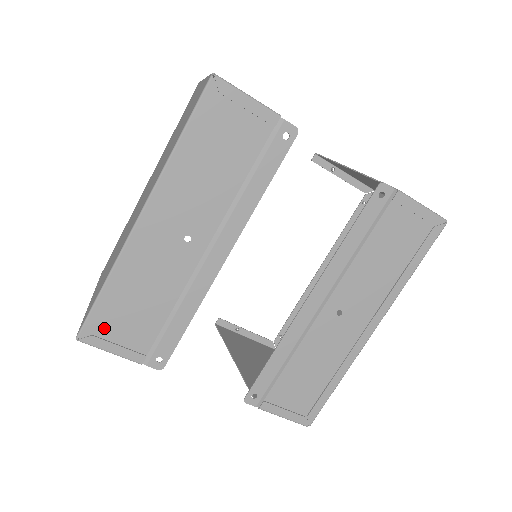
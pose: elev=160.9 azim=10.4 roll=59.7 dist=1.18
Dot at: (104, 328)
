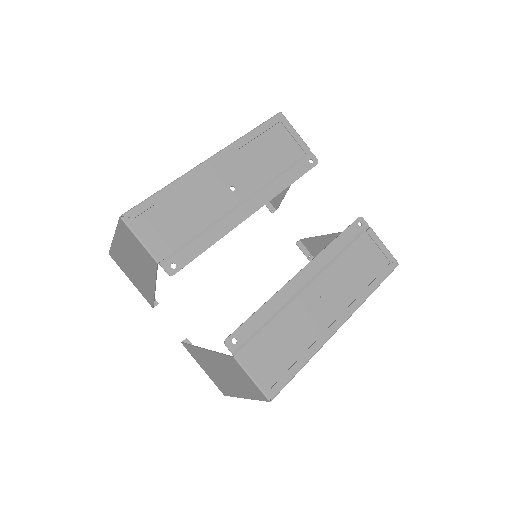
Dot at: (146, 219)
